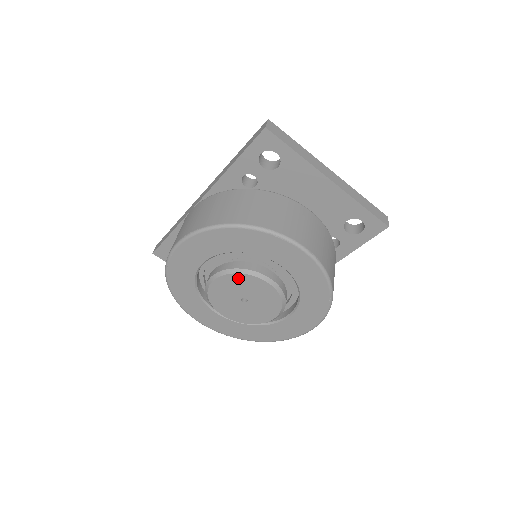
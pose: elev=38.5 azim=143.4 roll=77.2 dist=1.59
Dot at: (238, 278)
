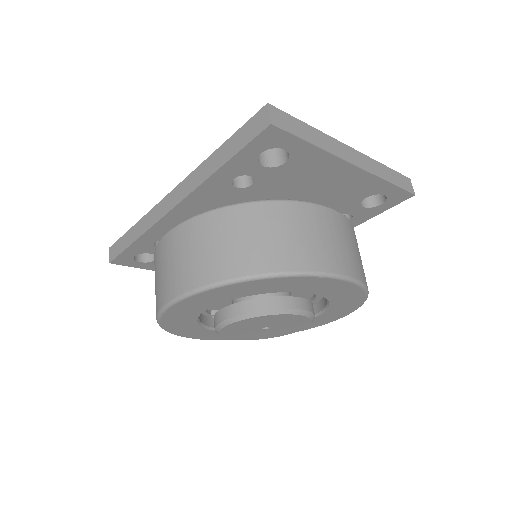
Dot at: (261, 318)
